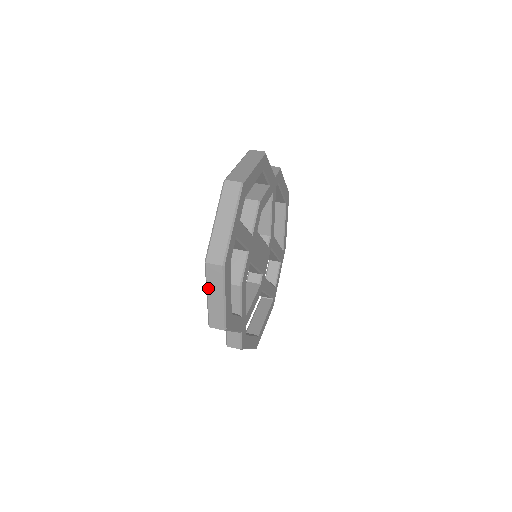
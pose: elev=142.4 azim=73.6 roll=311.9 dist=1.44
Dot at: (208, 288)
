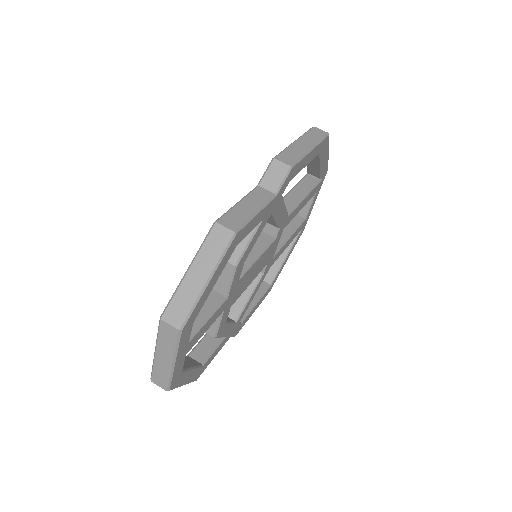
Dot at: occluded
